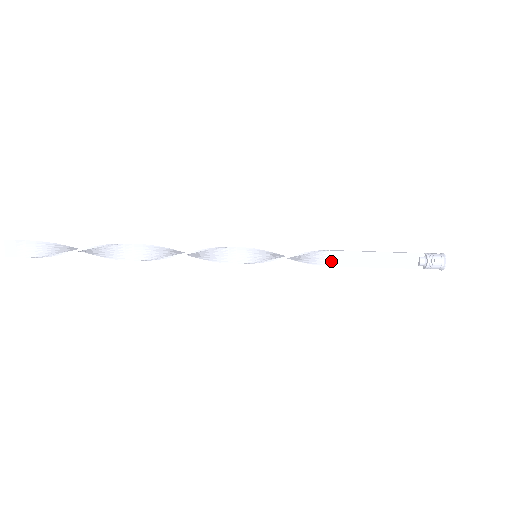
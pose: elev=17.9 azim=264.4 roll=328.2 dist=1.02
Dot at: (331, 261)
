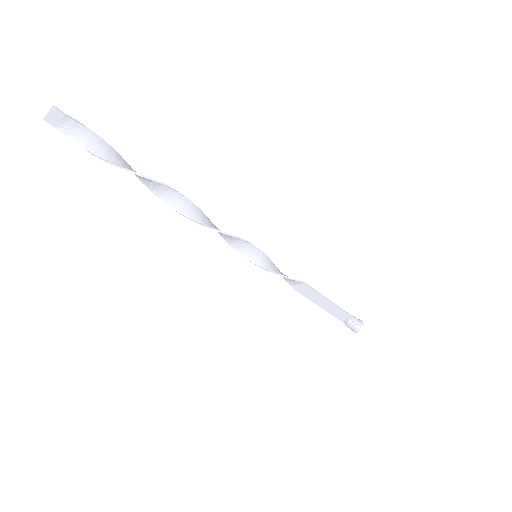
Dot at: (299, 289)
